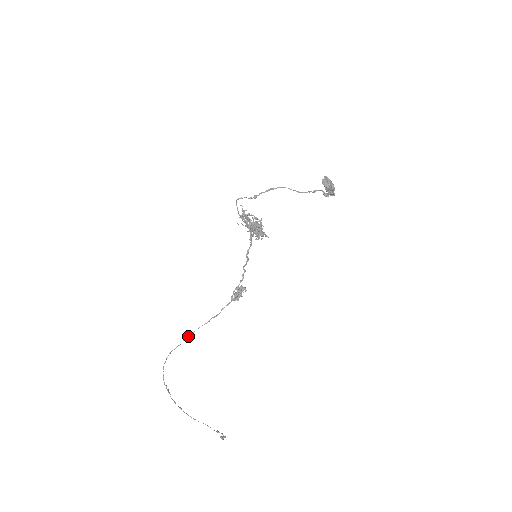
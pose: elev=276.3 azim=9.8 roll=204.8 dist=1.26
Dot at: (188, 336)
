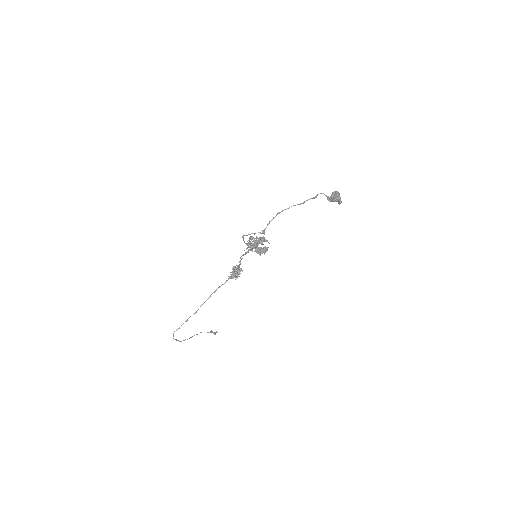
Dot at: (193, 314)
